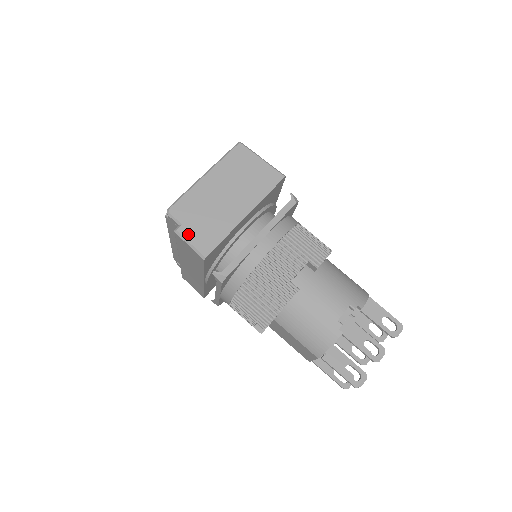
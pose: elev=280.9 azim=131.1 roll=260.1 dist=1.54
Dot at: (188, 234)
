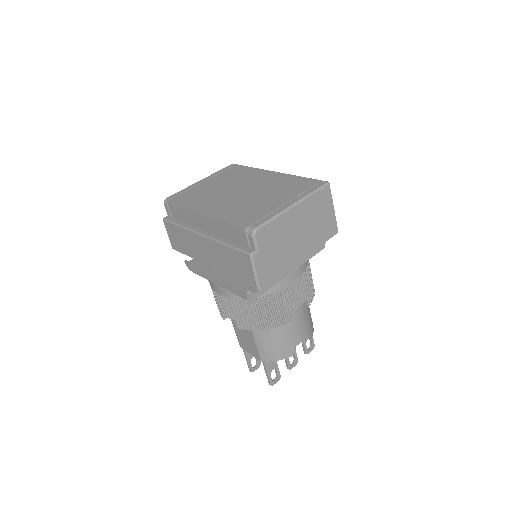
Dot at: (259, 262)
